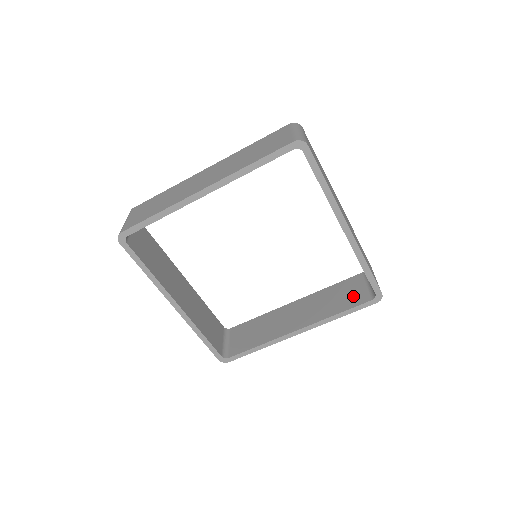
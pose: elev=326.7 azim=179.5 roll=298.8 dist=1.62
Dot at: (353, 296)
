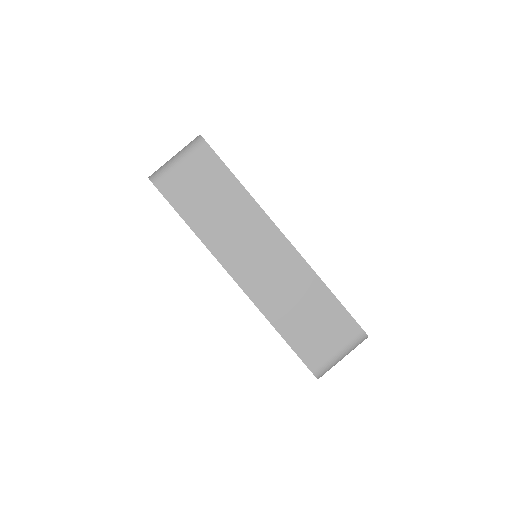
Dot at: occluded
